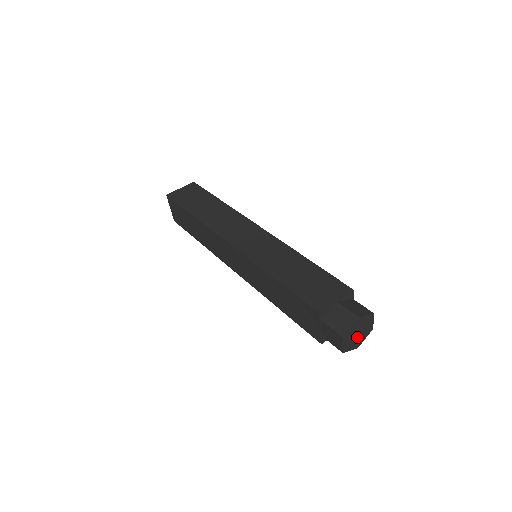
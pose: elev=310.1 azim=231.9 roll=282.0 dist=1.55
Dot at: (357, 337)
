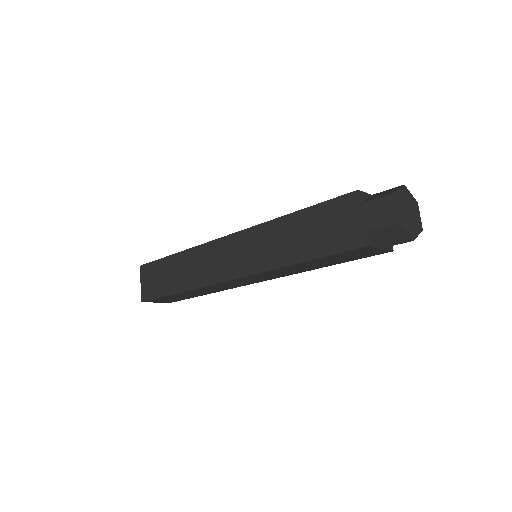
Dot at: (409, 218)
